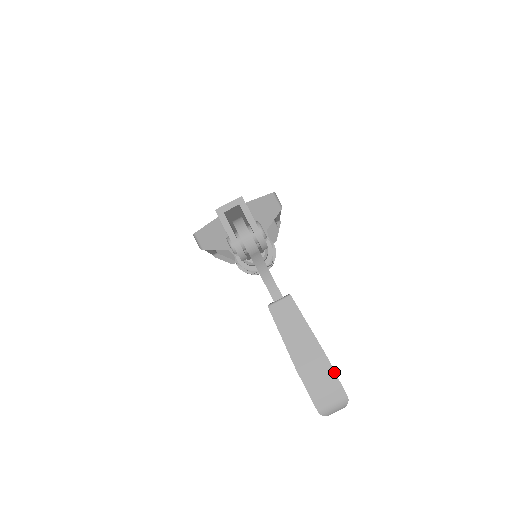
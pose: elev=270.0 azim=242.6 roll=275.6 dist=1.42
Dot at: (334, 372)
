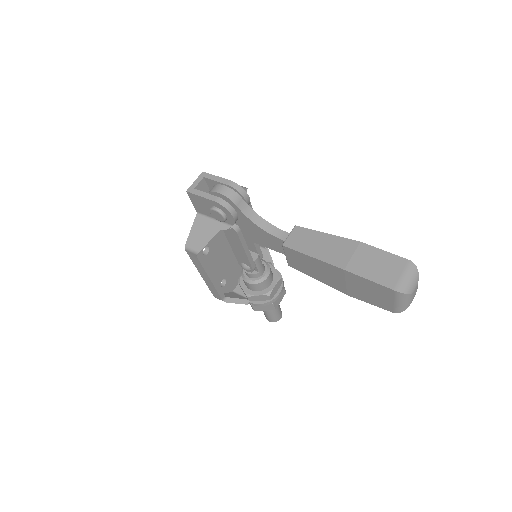
Dot at: (380, 250)
